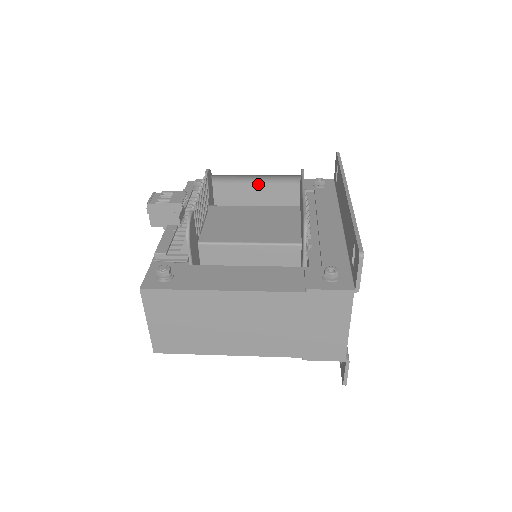
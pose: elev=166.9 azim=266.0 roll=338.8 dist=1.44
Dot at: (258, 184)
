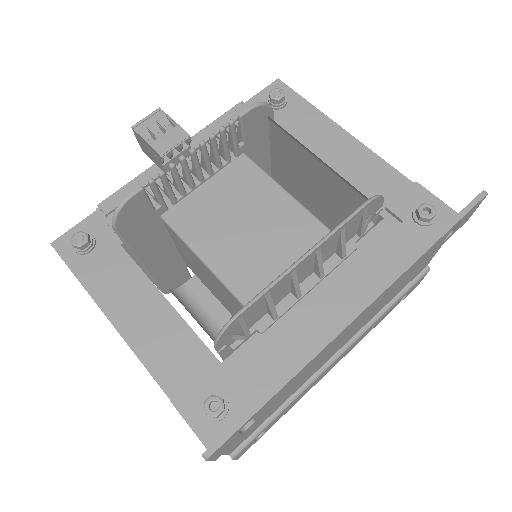
Dot at: (320, 164)
